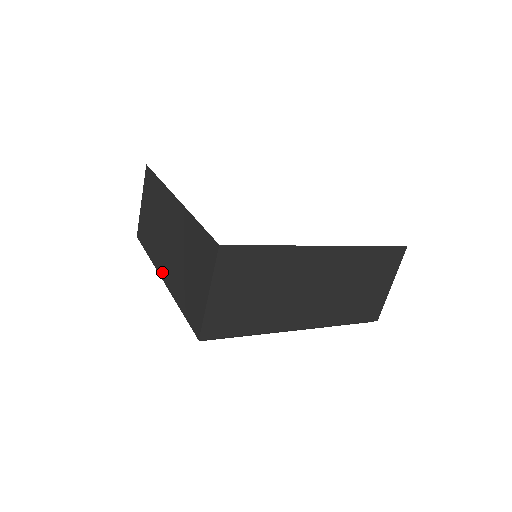
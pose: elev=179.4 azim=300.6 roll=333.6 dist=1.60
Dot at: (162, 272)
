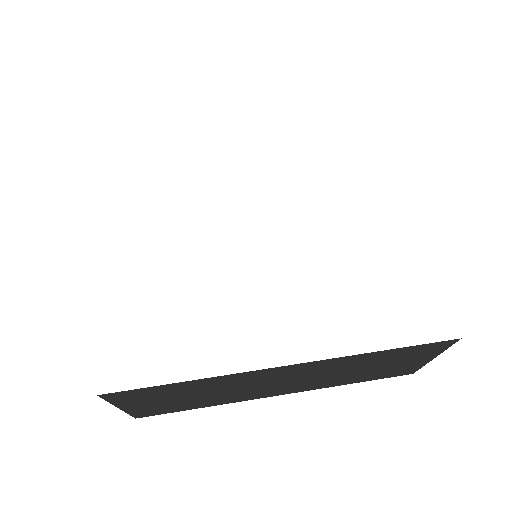
Dot at: occluded
